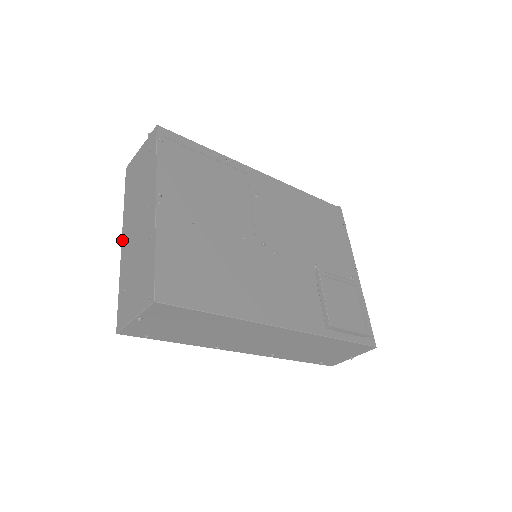
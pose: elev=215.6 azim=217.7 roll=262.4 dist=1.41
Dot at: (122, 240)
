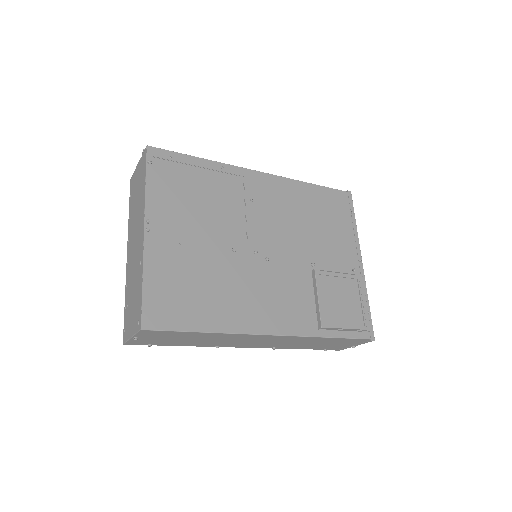
Dot at: (127, 255)
